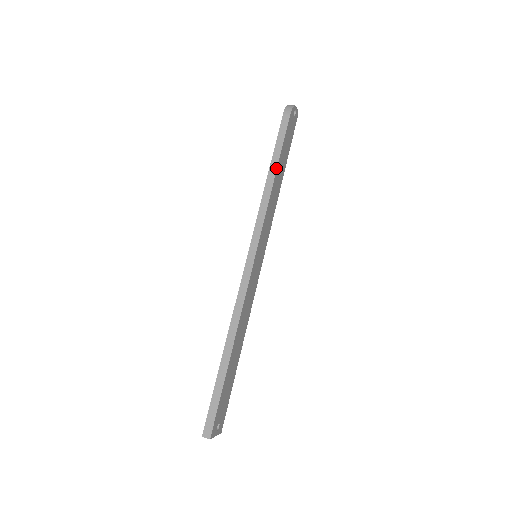
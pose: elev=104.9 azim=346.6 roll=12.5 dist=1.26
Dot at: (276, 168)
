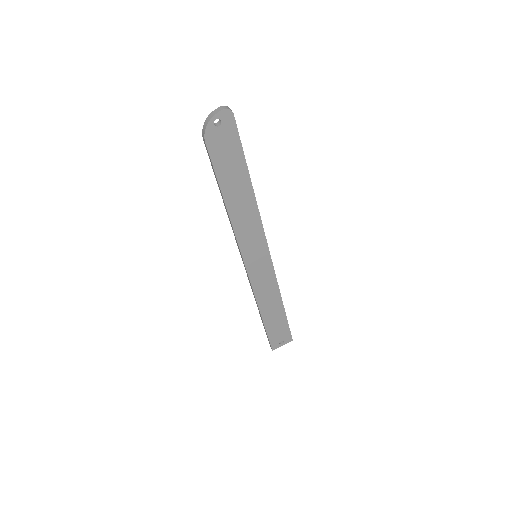
Dot at: (223, 199)
